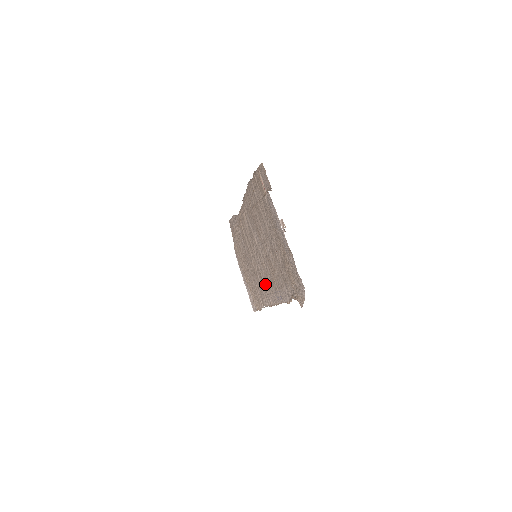
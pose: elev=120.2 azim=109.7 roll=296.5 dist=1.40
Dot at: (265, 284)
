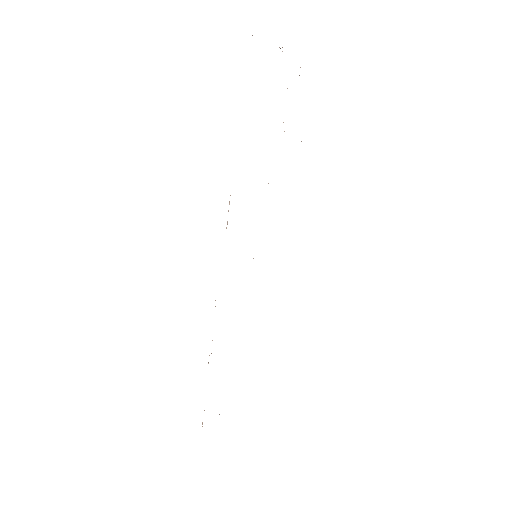
Dot at: occluded
